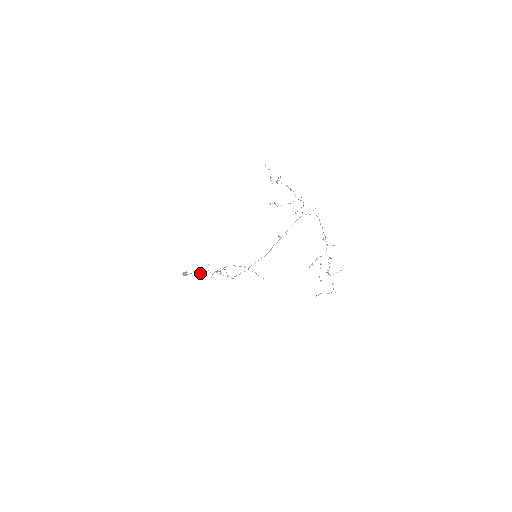
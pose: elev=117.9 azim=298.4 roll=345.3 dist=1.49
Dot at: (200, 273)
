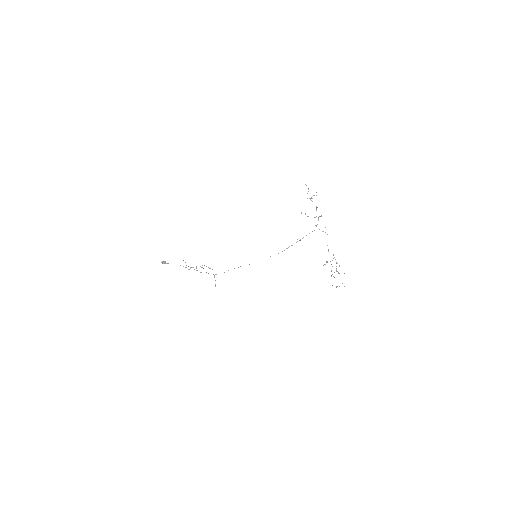
Dot at: occluded
